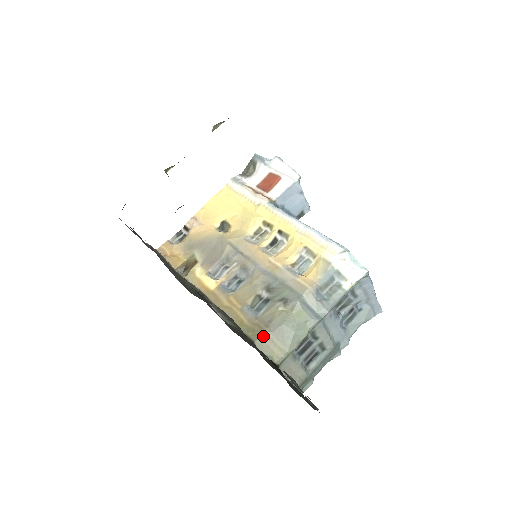
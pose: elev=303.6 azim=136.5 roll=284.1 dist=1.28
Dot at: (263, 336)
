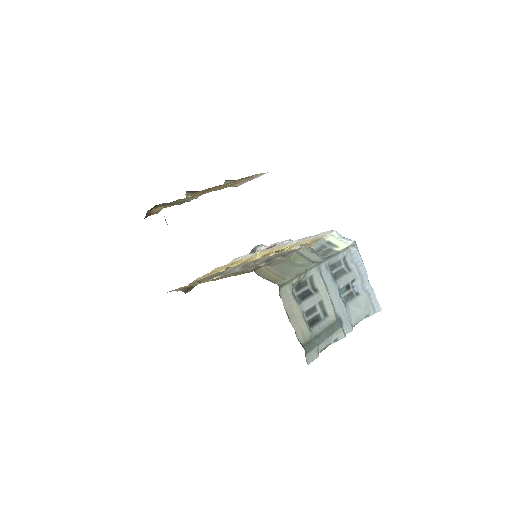
Dot at: (263, 268)
